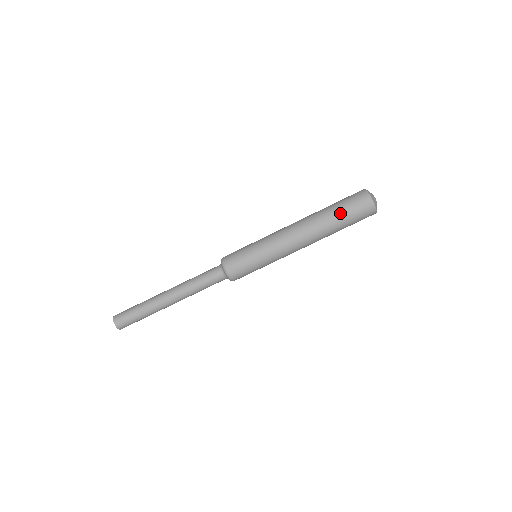
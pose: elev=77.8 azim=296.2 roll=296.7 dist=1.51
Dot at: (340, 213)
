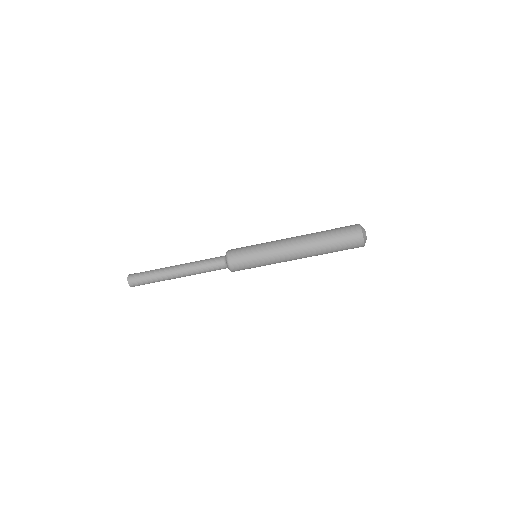
Dot at: (334, 242)
